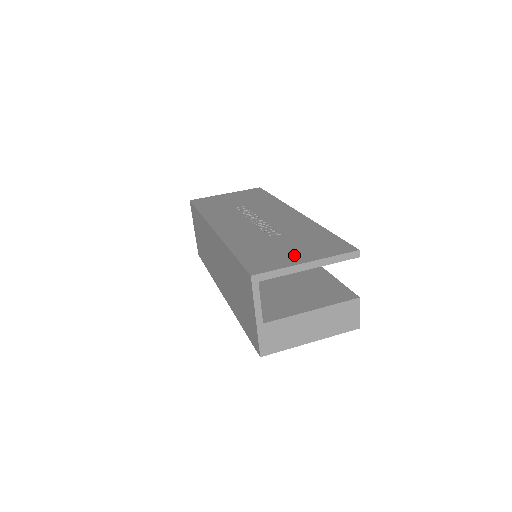
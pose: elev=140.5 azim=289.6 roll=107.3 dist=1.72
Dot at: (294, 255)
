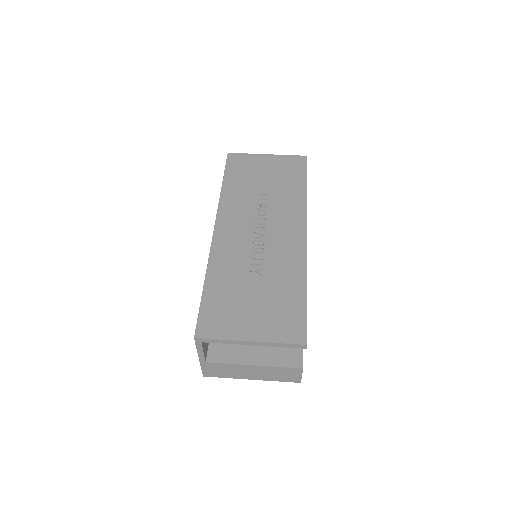
Dot at: (248, 322)
